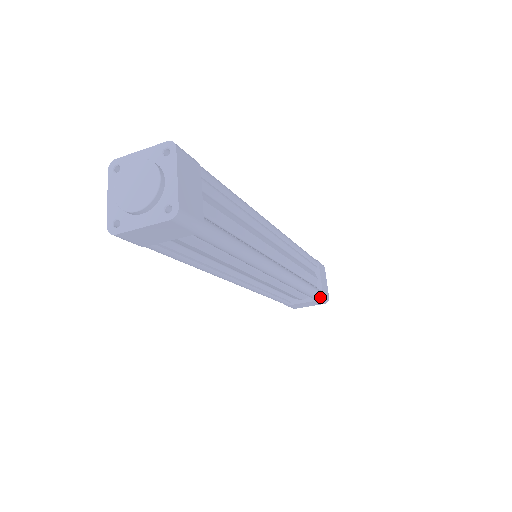
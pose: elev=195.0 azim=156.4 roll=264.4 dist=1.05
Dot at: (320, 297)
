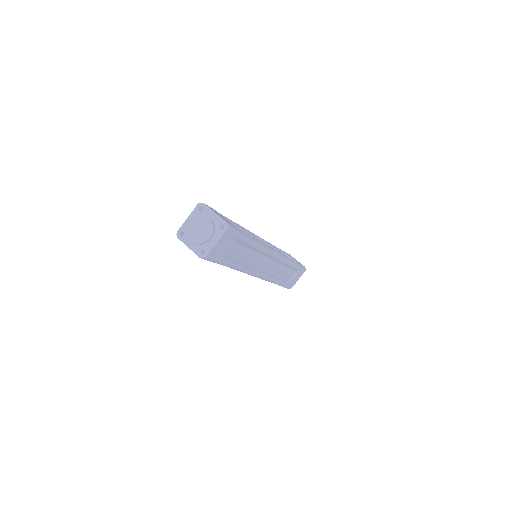
Dot at: (300, 266)
